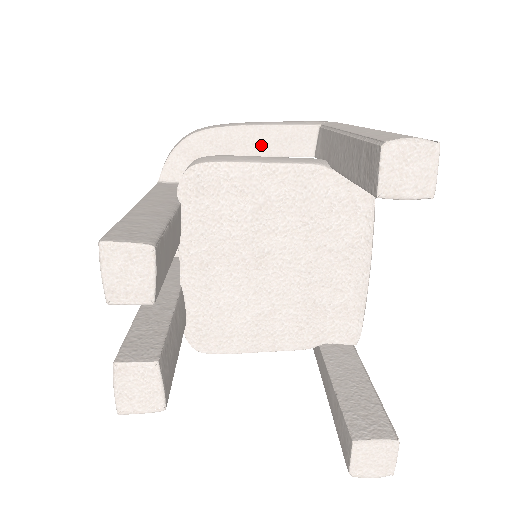
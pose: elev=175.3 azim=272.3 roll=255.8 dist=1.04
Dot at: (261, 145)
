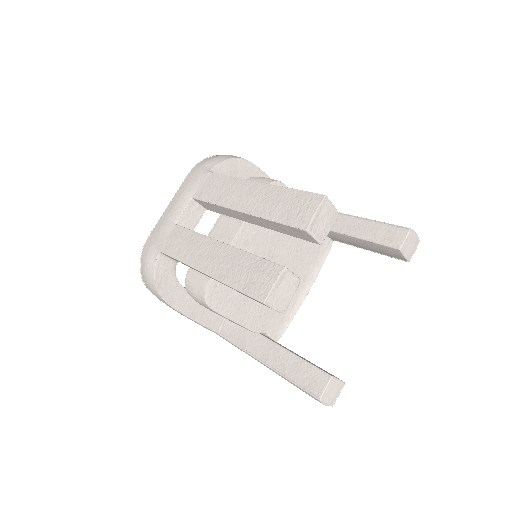
Dot at: occluded
